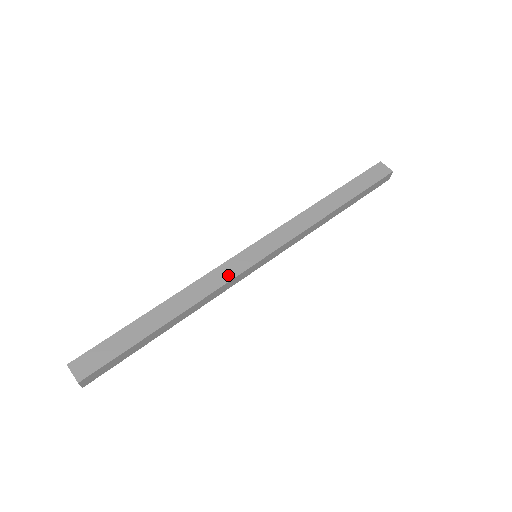
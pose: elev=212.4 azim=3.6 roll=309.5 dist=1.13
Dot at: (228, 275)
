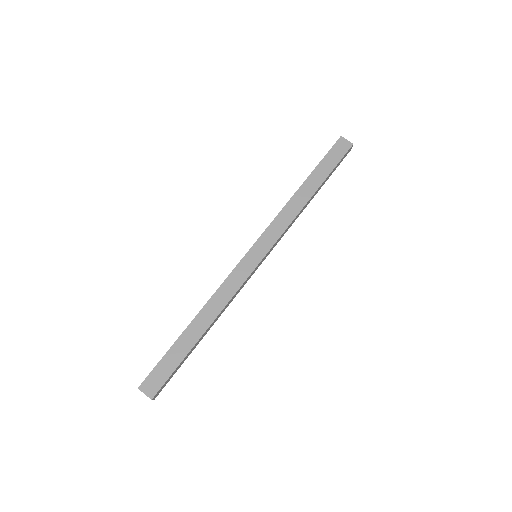
Dot at: (239, 281)
